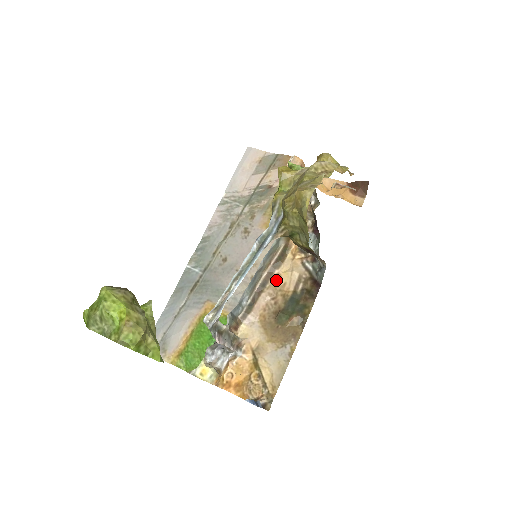
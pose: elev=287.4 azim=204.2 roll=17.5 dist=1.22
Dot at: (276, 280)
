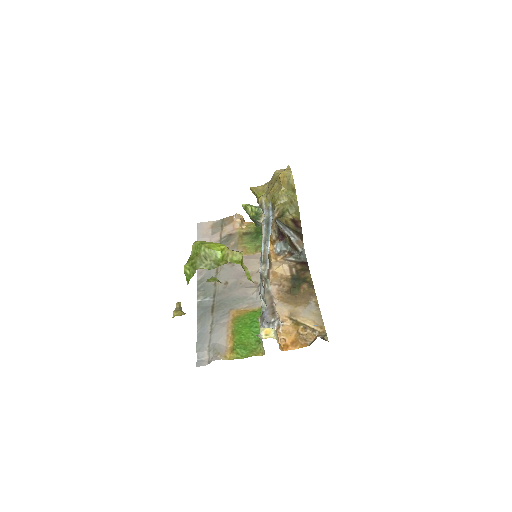
Dot at: (274, 275)
